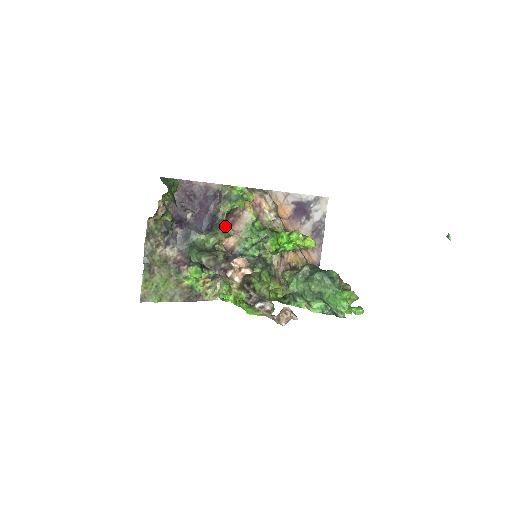
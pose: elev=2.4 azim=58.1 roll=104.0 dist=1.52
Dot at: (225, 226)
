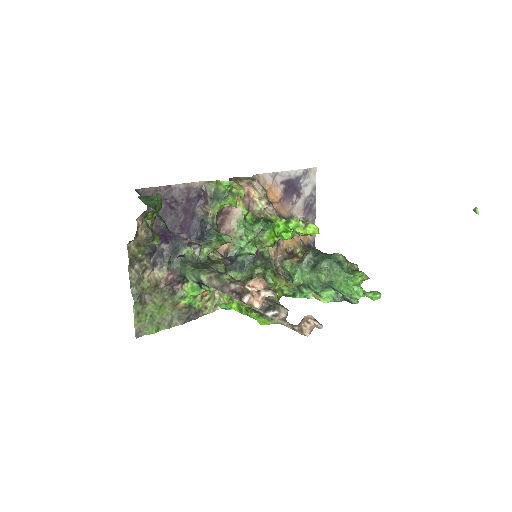
Dot at: (218, 231)
